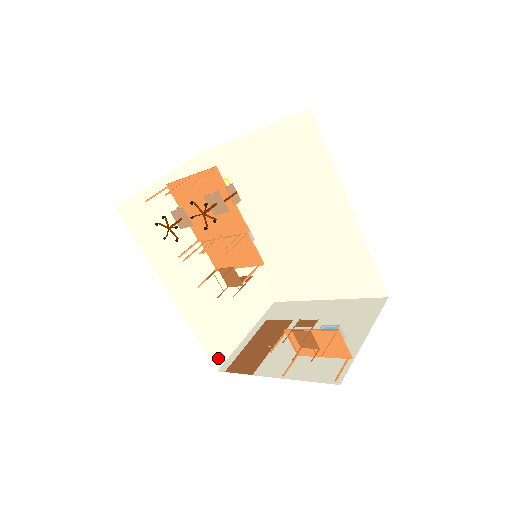
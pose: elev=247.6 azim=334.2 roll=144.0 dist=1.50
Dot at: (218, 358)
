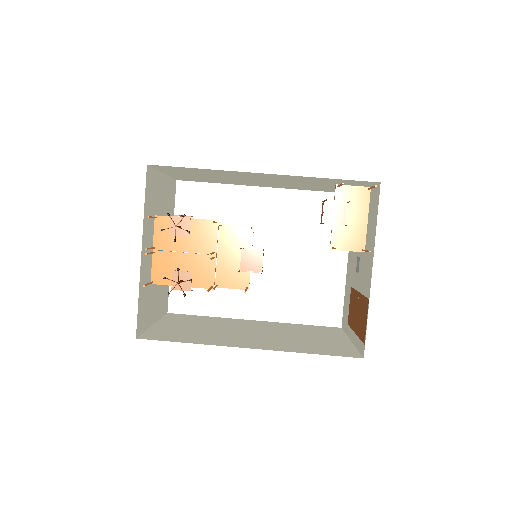
Dot at: (350, 355)
